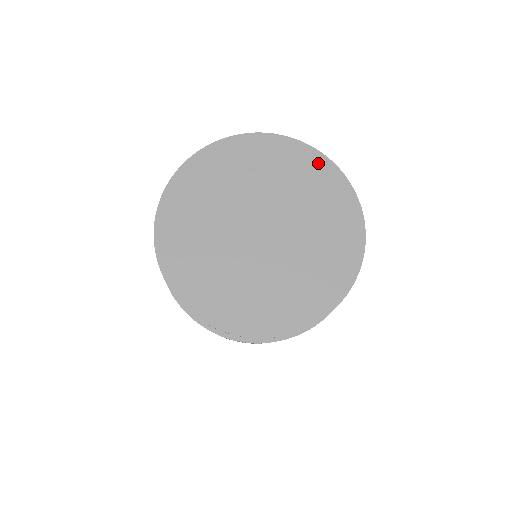
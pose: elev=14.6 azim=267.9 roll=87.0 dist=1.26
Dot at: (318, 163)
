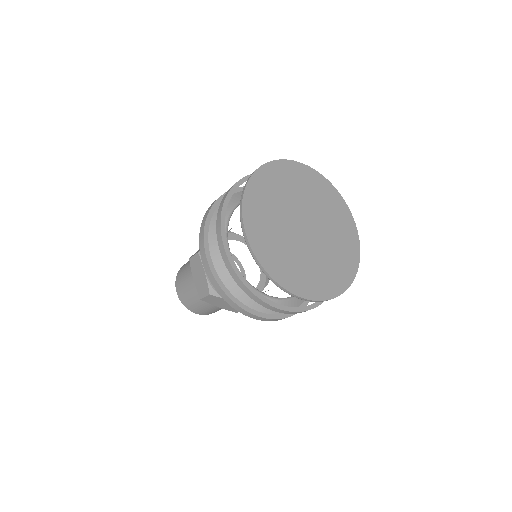
Dot at: (347, 214)
